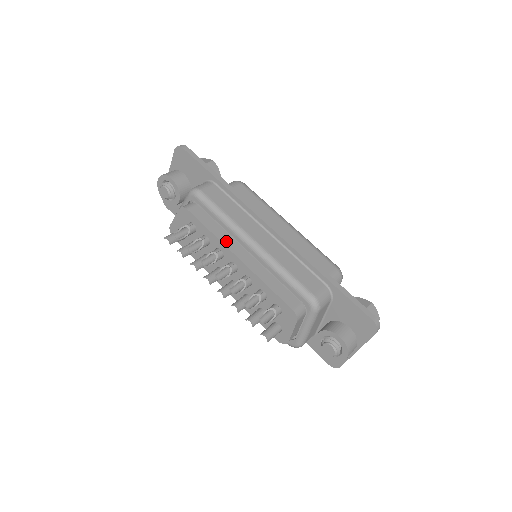
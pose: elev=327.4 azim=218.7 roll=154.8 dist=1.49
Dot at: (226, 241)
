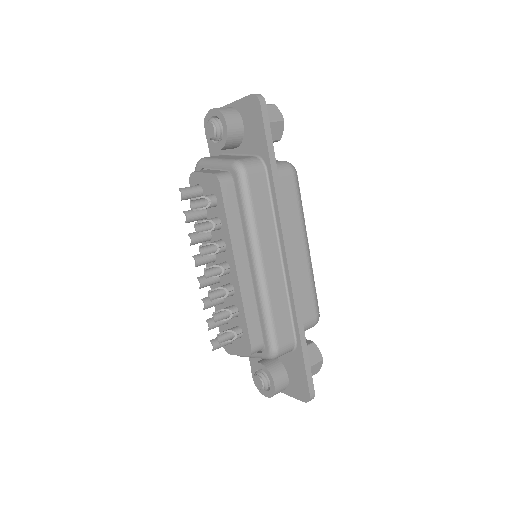
Dot at: (236, 243)
